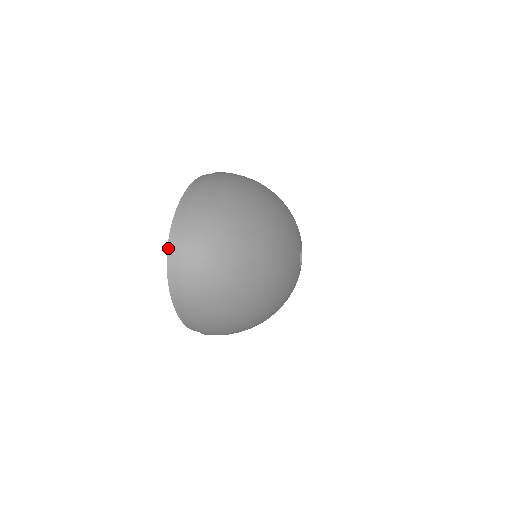
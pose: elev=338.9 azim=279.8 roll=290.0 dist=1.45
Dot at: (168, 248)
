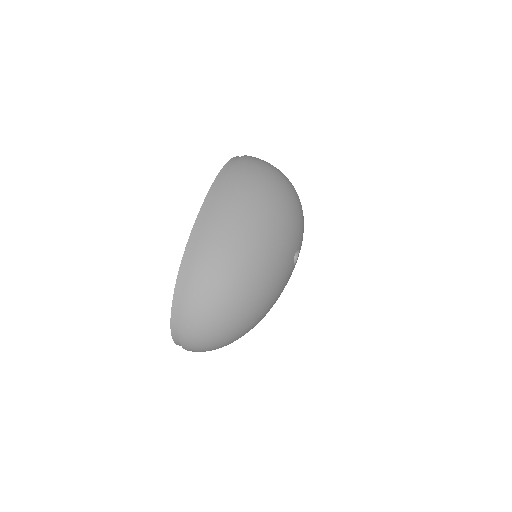
Dot at: (173, 340)
